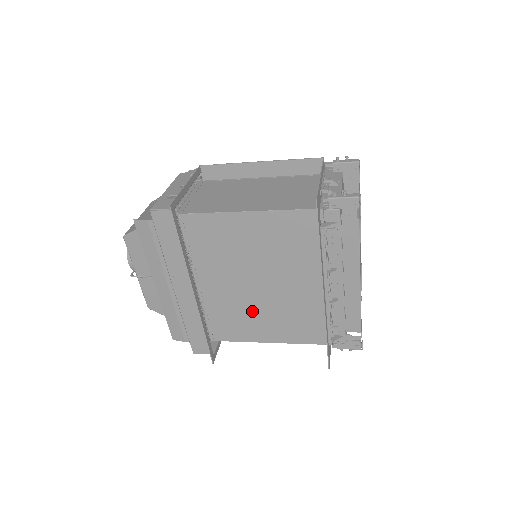
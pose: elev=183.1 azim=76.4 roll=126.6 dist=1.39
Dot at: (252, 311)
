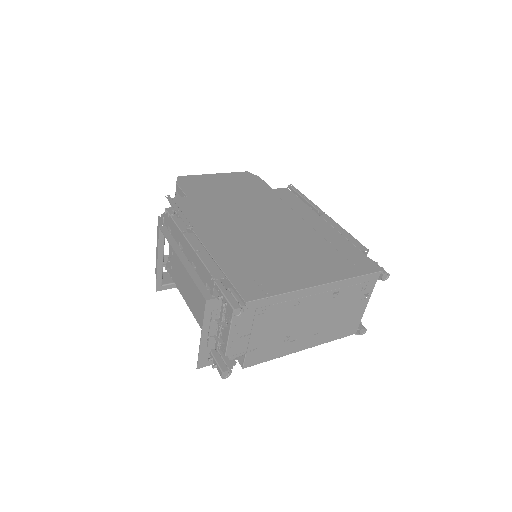
Dot at: occluded
